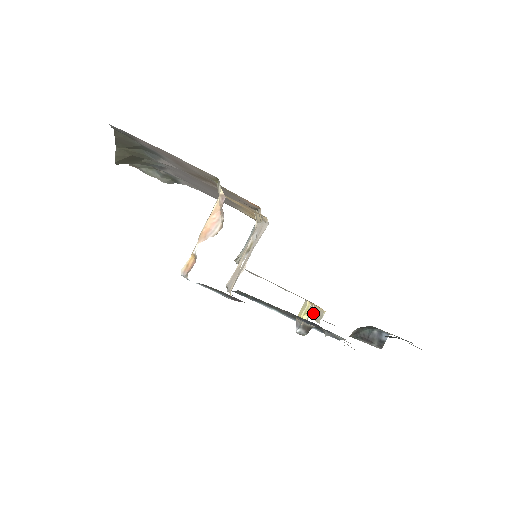
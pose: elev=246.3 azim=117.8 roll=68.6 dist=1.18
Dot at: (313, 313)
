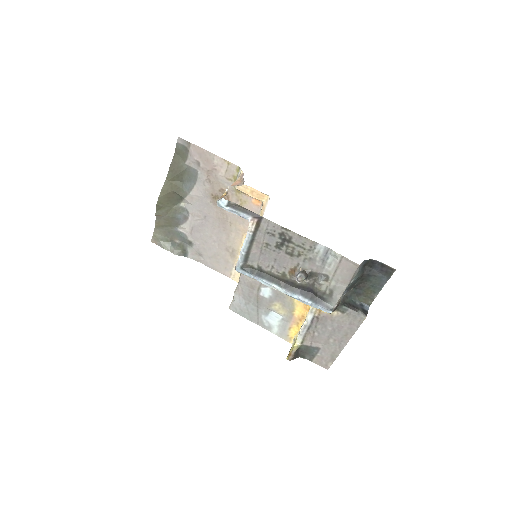
Dot at: (303, 323)
